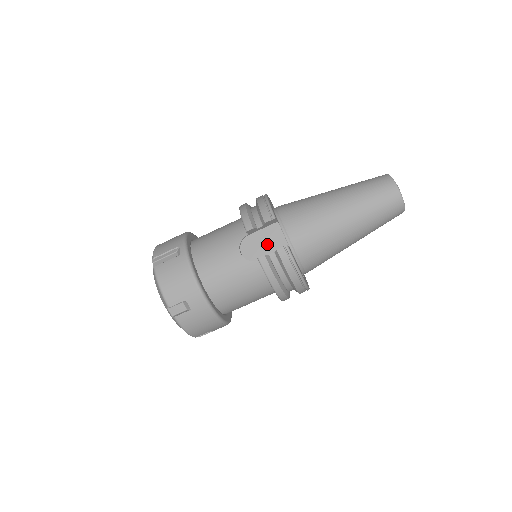
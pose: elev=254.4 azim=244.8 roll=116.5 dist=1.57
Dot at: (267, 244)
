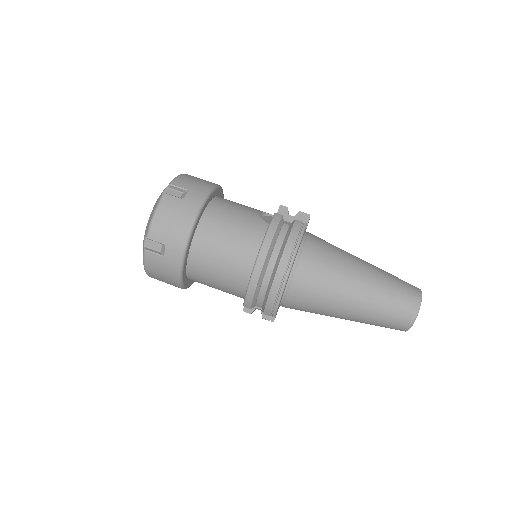
Dot at: occluded
